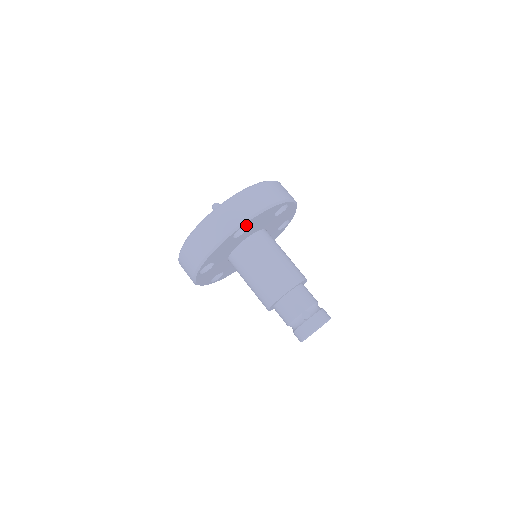
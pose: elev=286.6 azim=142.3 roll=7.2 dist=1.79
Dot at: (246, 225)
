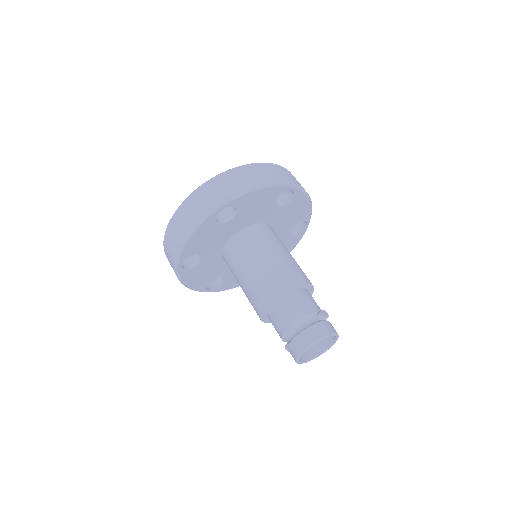
Dot at: (294, 195)
